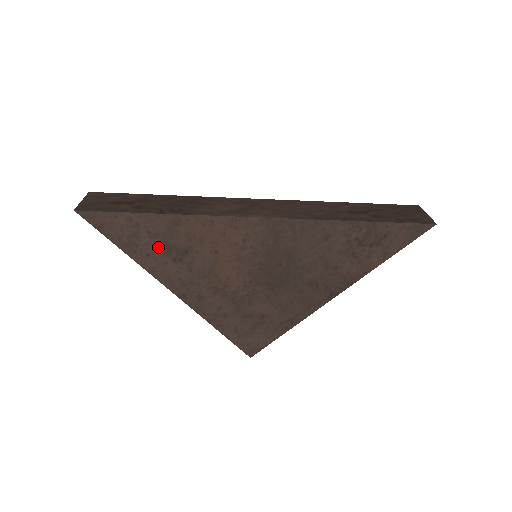
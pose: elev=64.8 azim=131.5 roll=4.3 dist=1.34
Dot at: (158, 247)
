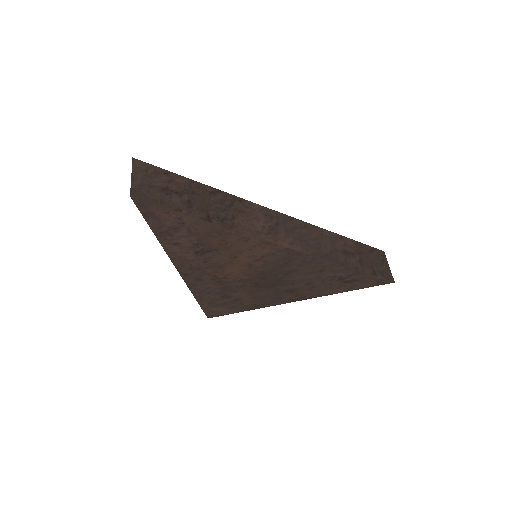
Dot at: (189, 241)
